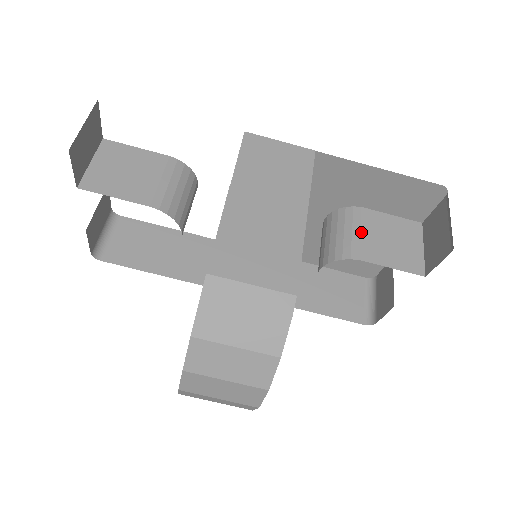
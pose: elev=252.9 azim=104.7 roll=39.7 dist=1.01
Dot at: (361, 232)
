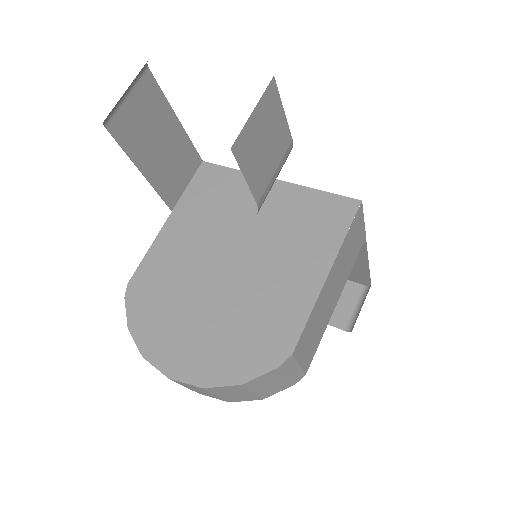
Dot at: occluded
